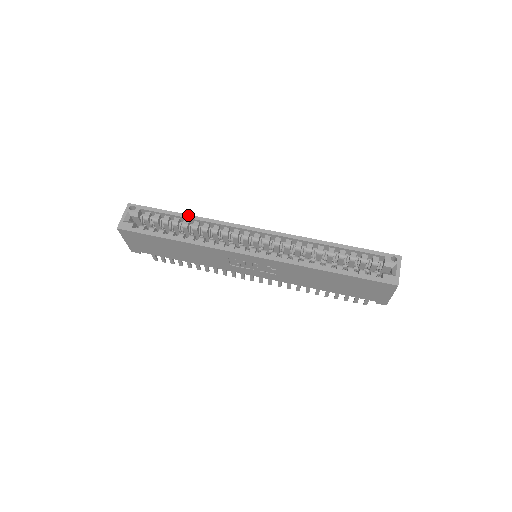
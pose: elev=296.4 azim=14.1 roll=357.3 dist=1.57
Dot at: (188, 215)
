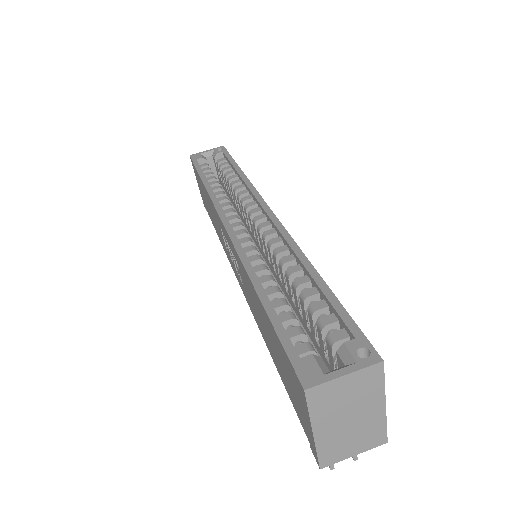
Dot at: (241, 170)
